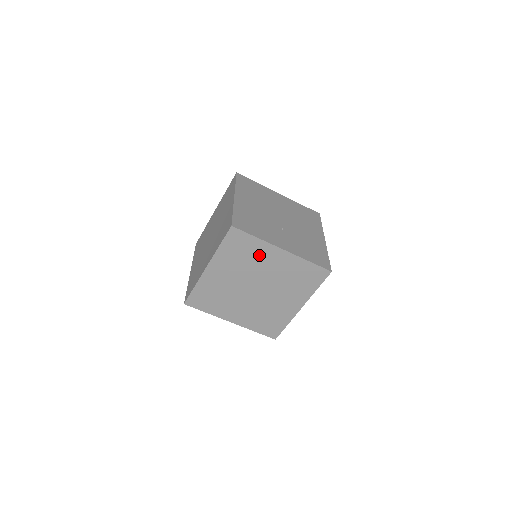
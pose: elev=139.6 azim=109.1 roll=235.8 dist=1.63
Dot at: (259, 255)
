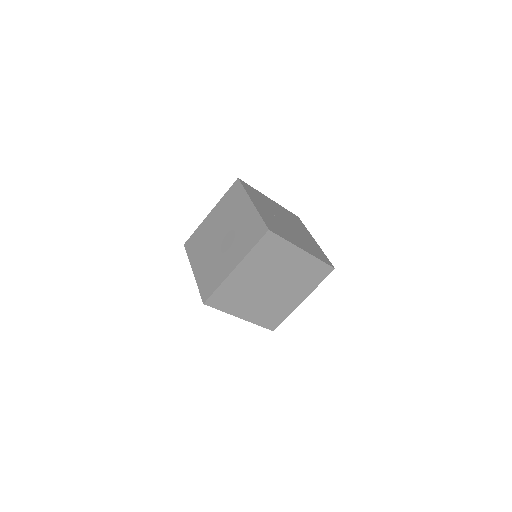
Dot at: (238, 205)
